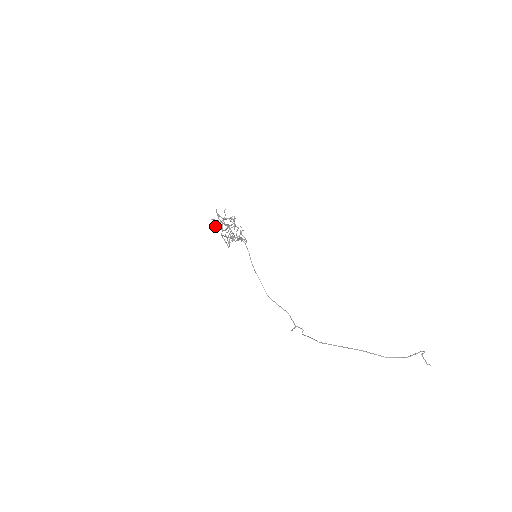
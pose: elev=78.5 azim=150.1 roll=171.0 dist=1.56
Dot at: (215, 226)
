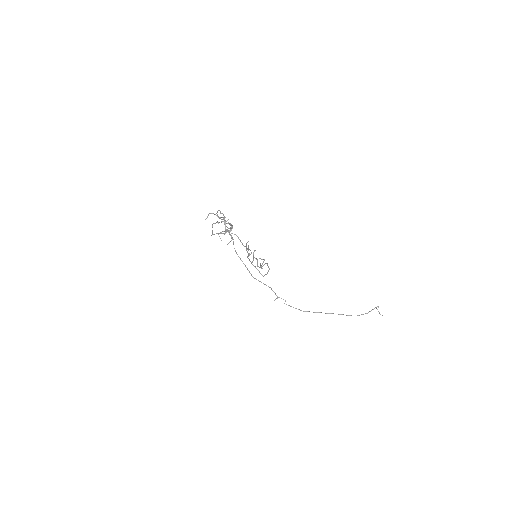
Dot at: occluded
